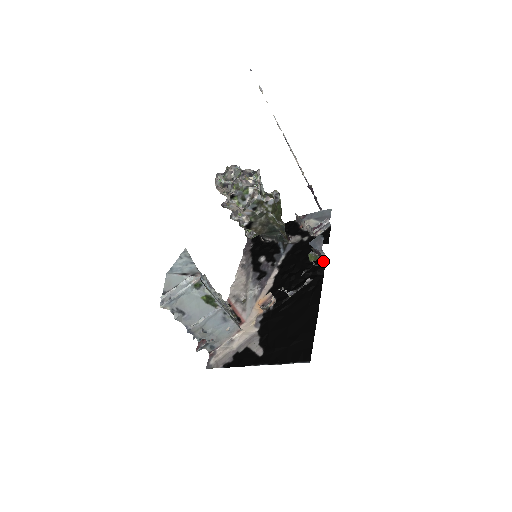
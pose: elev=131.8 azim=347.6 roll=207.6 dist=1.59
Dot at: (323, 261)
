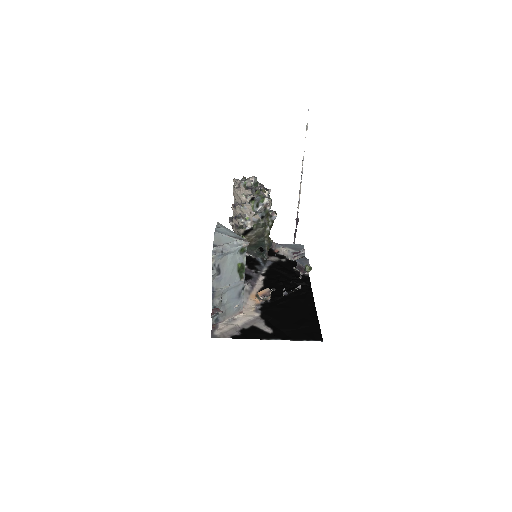
Dot at: (308, 277)
